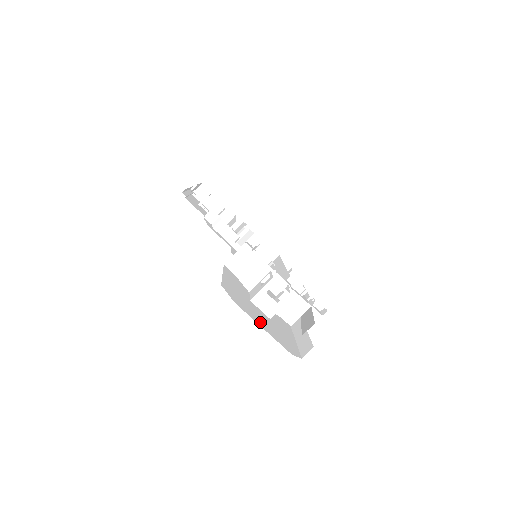
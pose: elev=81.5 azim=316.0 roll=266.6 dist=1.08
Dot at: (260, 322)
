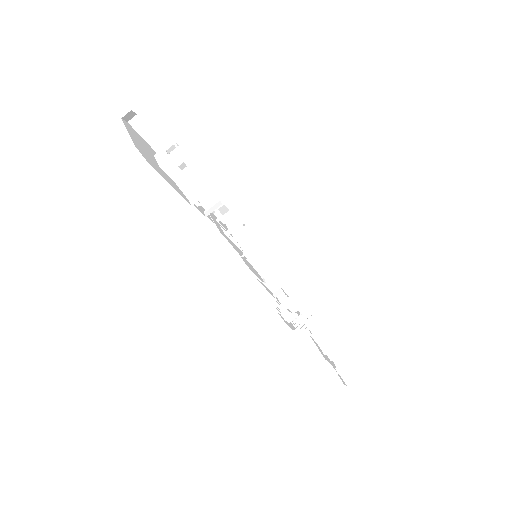
Dot at: (133, 136)
